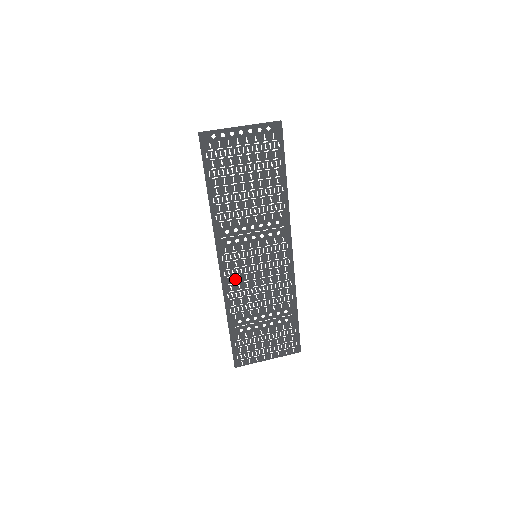
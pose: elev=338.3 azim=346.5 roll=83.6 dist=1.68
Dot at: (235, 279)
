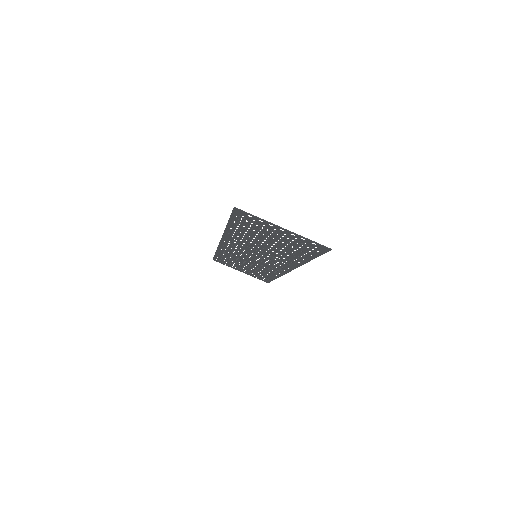
Dot at: (231, 250)
